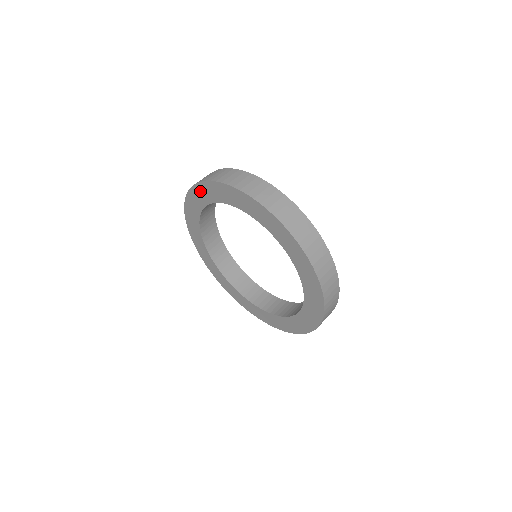
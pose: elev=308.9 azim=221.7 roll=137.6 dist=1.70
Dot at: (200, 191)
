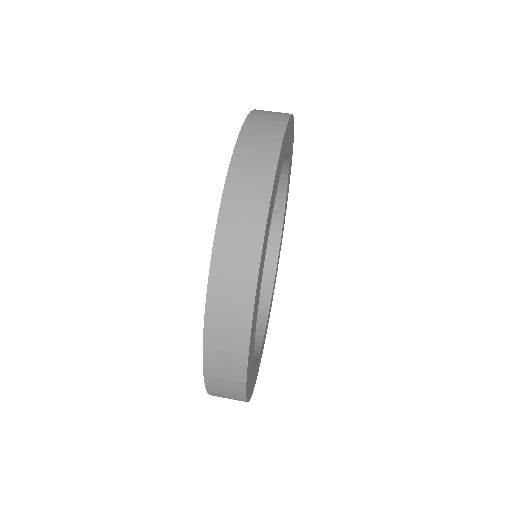
Dot at: occluded
